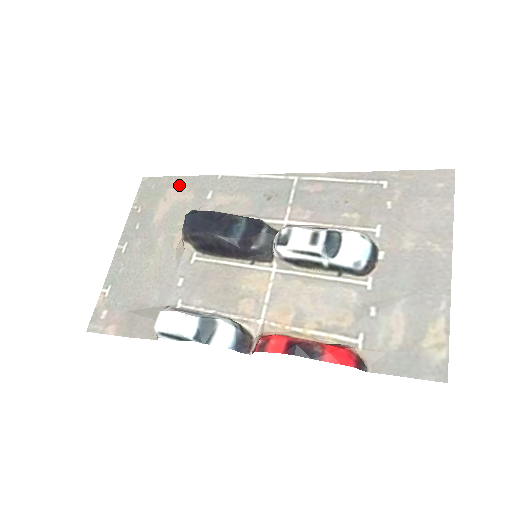
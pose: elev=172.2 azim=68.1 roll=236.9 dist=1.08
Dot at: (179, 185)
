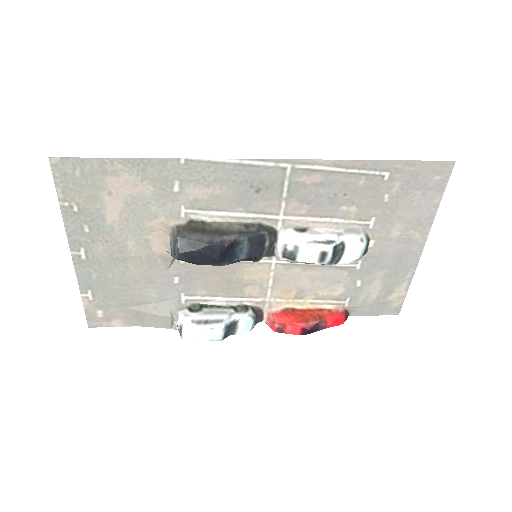
Dot at: (122, 173)
